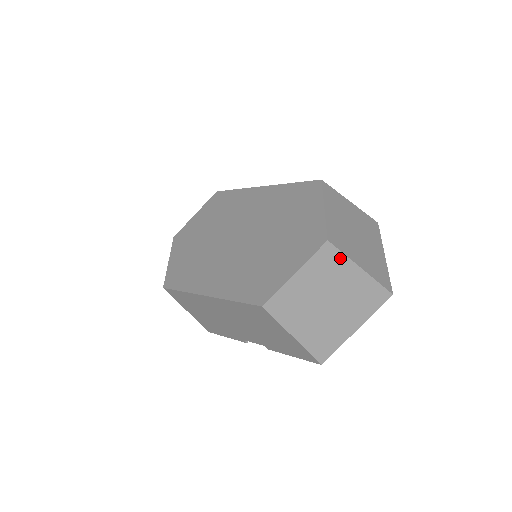
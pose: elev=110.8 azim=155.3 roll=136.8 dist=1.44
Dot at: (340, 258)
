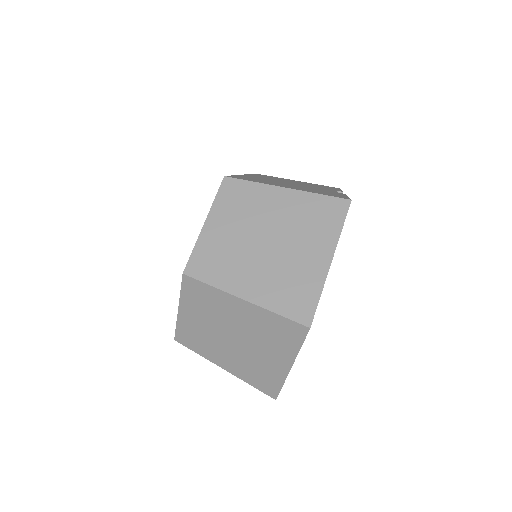
Dot at: (210, 290)
